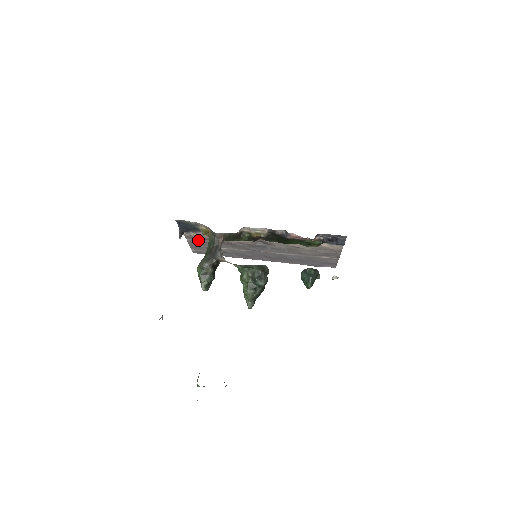
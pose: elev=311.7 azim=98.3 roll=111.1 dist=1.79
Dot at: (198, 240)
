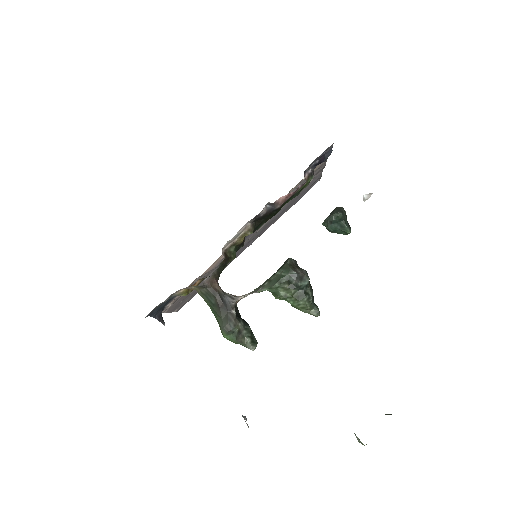
Dot at: (176, 301)
